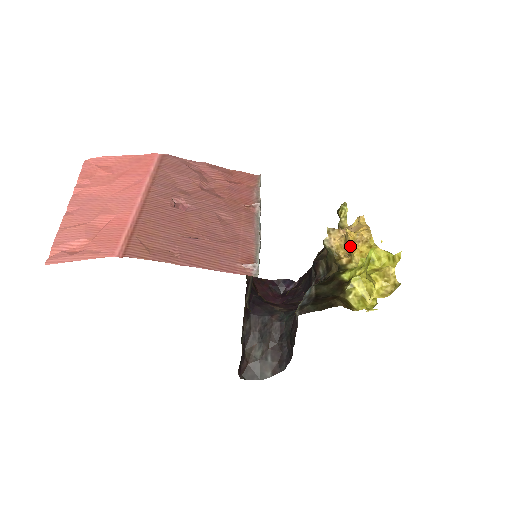
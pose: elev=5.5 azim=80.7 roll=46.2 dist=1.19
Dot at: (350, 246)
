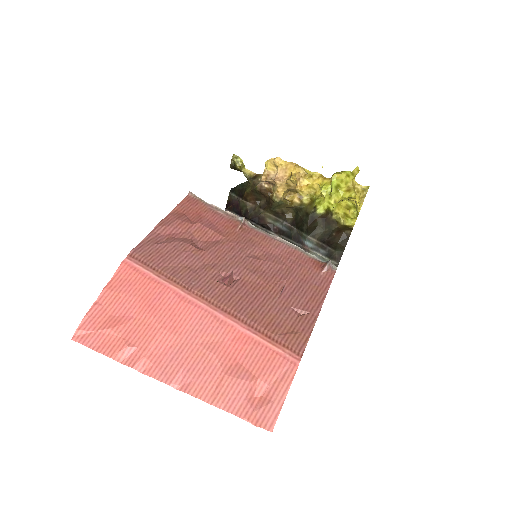
Dot at: (296, 187)
